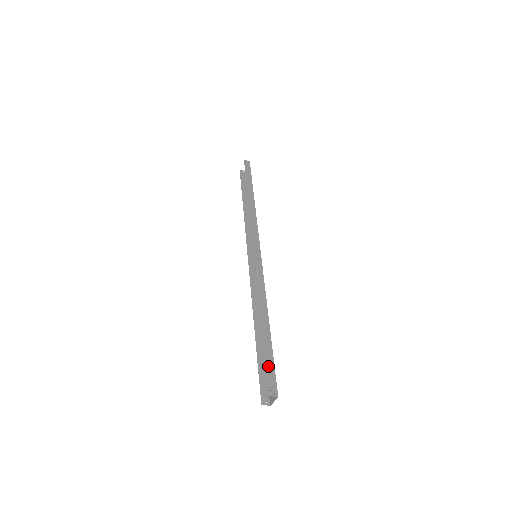
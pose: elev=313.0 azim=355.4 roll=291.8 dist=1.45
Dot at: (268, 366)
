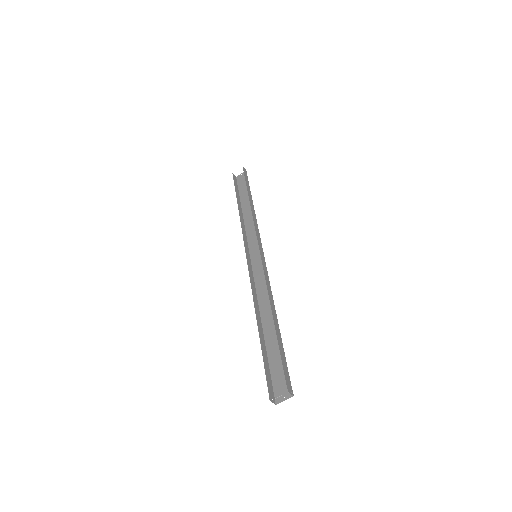
Dot at: (283, 362)
